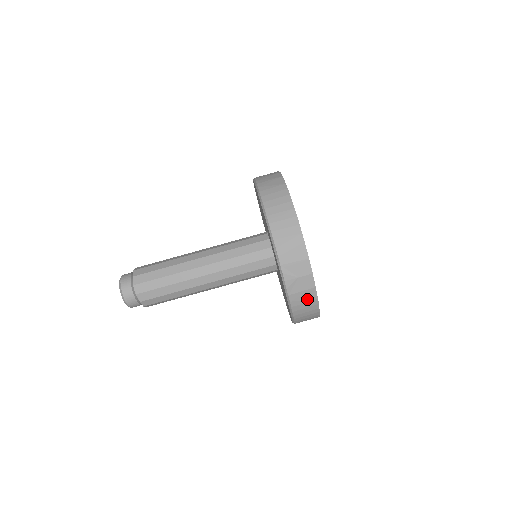
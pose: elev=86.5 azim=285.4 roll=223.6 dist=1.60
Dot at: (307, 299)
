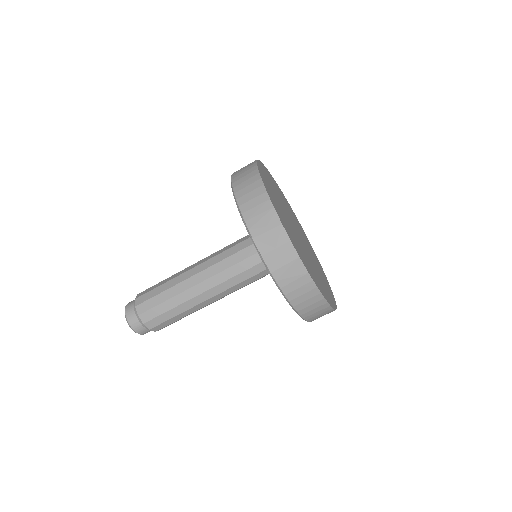
Dot at: (295, 275)
